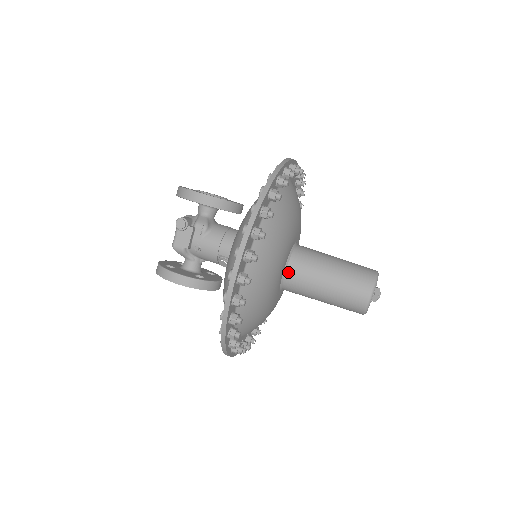
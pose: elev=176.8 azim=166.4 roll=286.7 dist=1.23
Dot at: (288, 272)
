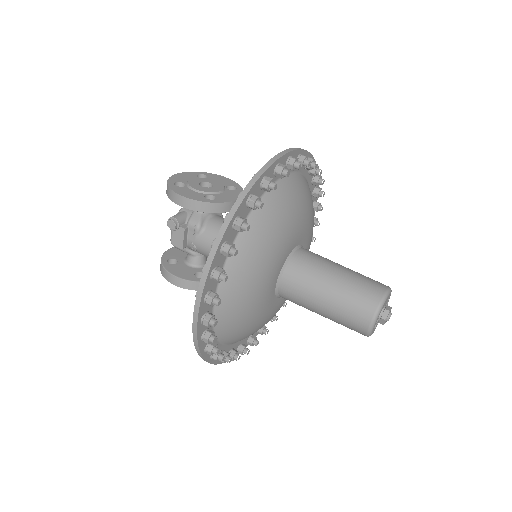
Dot at: (281, 286)
